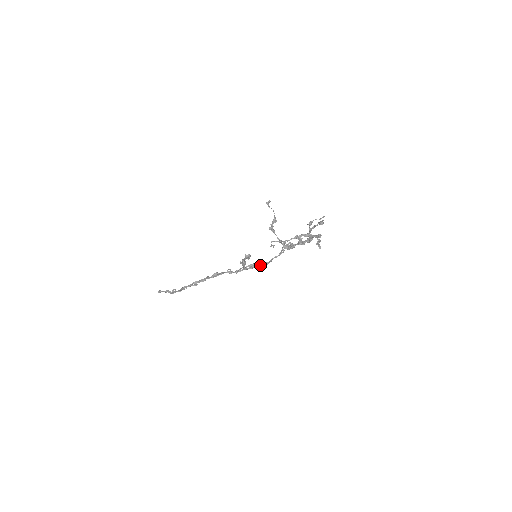
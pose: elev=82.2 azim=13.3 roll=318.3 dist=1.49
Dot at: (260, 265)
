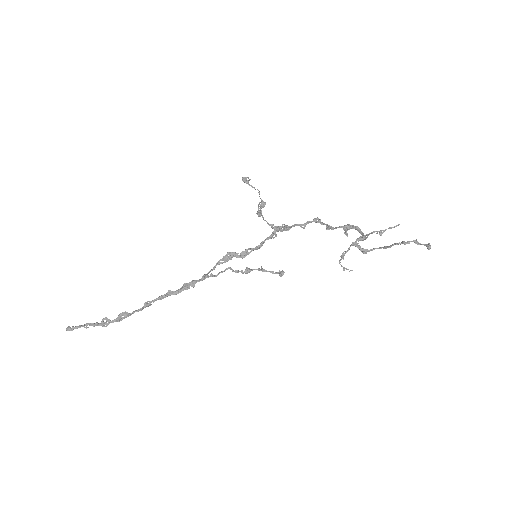
Dot at: (240, 255)
